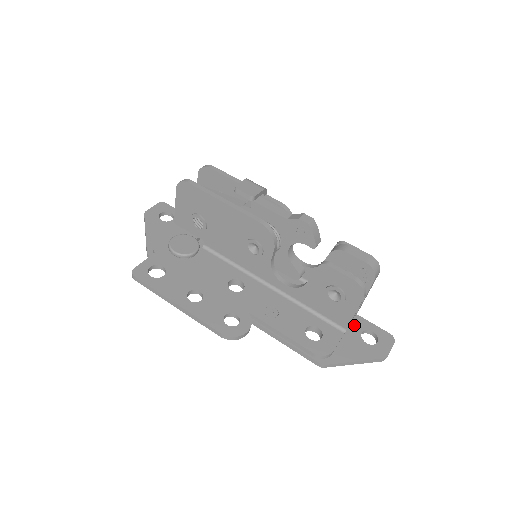
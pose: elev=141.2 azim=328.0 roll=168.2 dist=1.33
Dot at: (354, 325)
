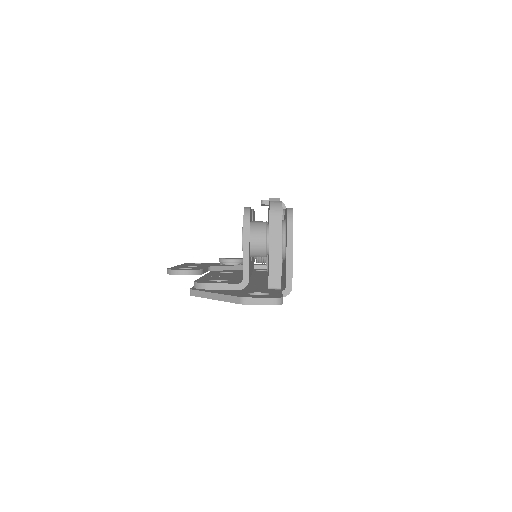
Dot at: (263, 291)
